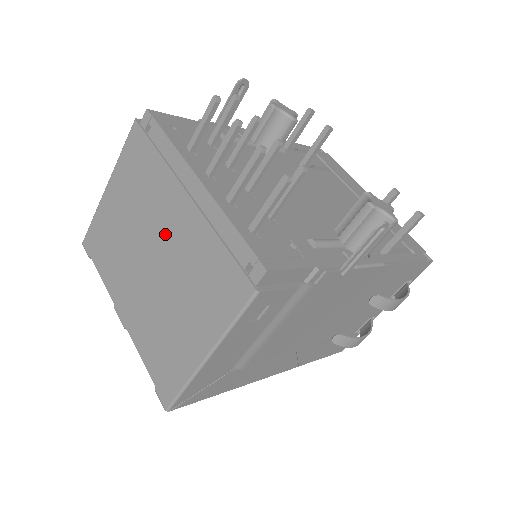
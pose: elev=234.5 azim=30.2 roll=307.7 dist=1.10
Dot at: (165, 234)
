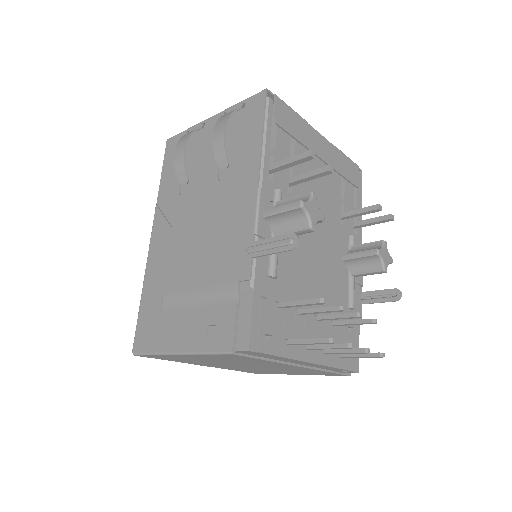
Dot at: occluded
